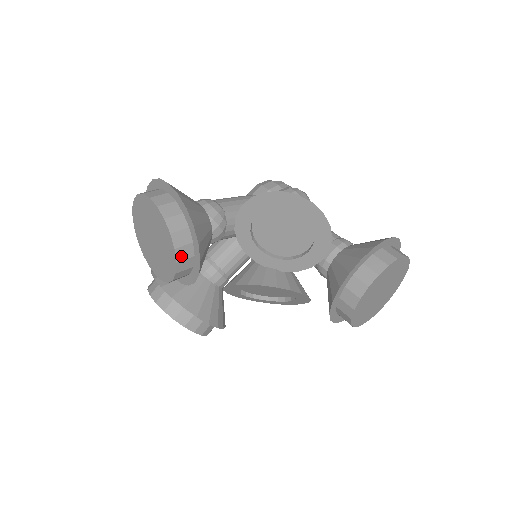
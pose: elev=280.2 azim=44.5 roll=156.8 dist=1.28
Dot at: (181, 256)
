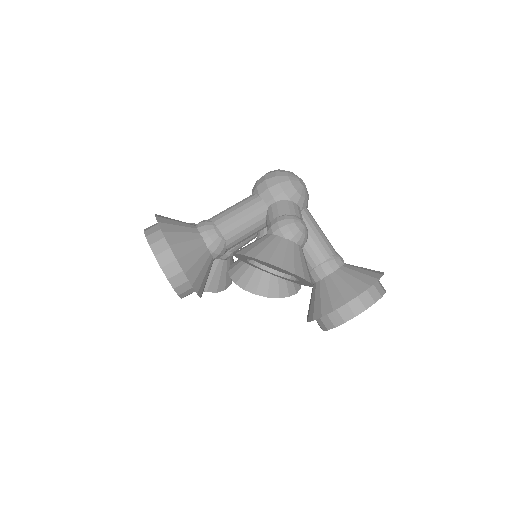
Dot at: (184, 295)
